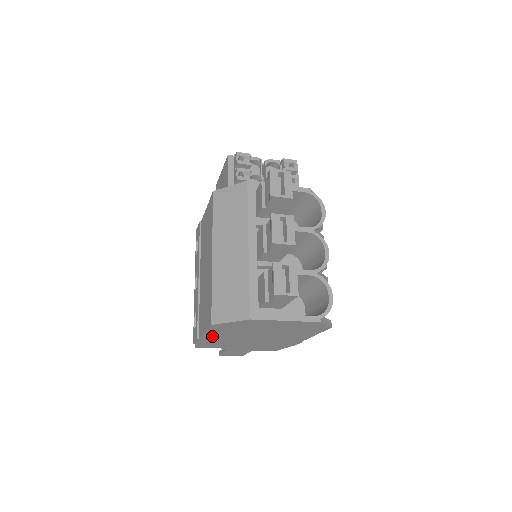
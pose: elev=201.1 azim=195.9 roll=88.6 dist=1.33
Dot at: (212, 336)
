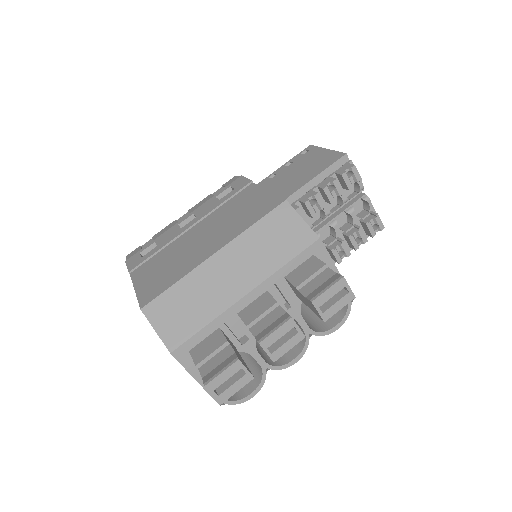
Dot at: occluded
